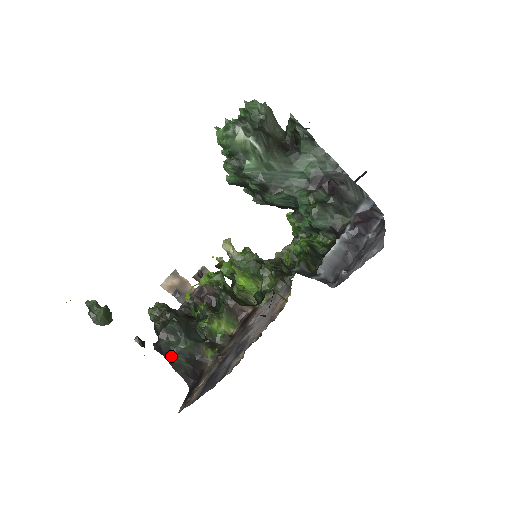
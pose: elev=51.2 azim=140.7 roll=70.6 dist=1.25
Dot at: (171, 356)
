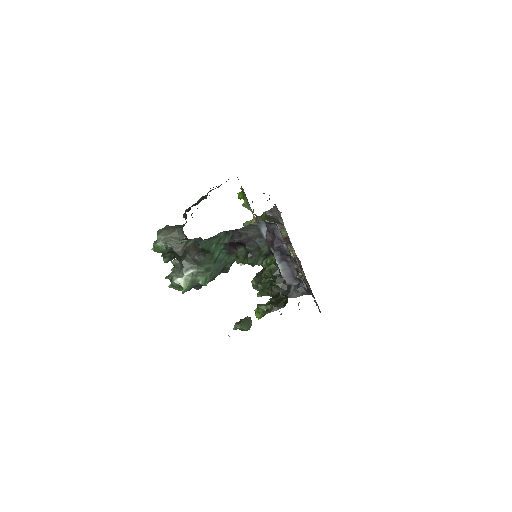
Dot at: (288, 295)
